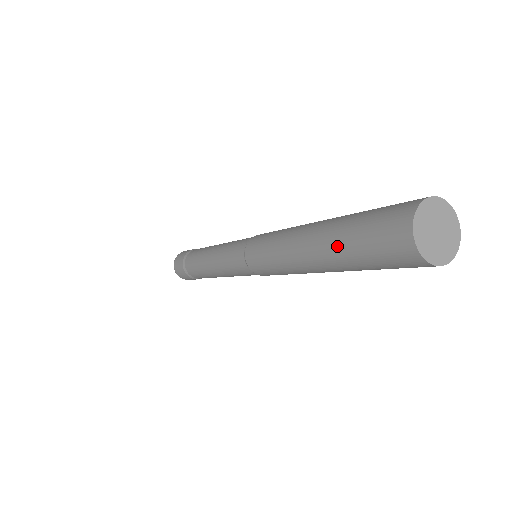
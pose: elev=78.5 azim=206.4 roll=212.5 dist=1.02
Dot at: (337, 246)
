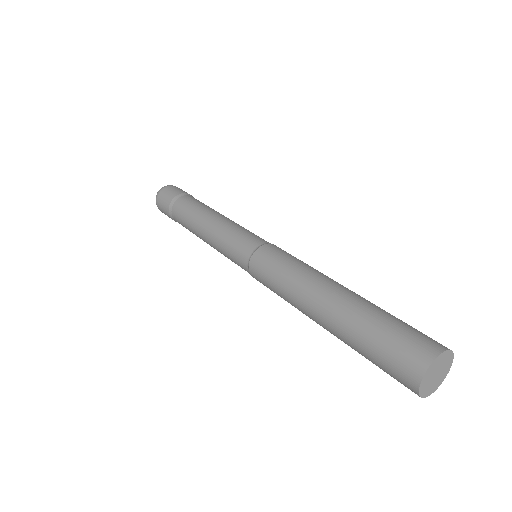
Dot at: (350, 346)
